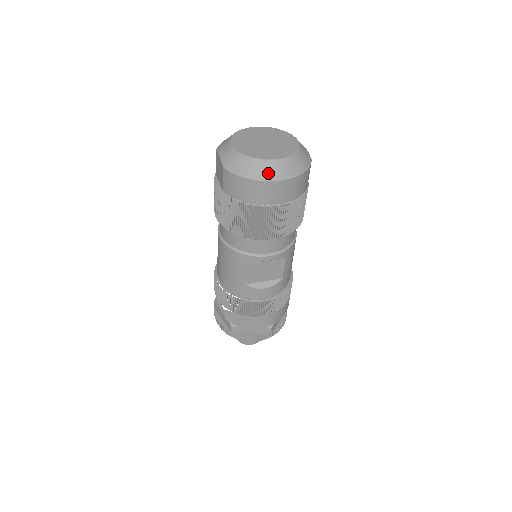
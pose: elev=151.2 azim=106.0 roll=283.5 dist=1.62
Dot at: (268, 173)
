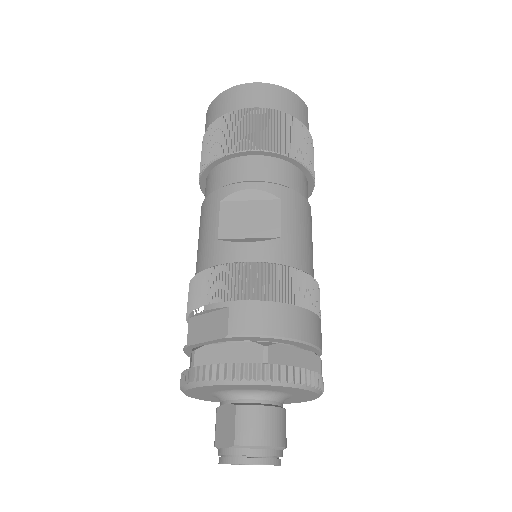
Dot at: occluded
